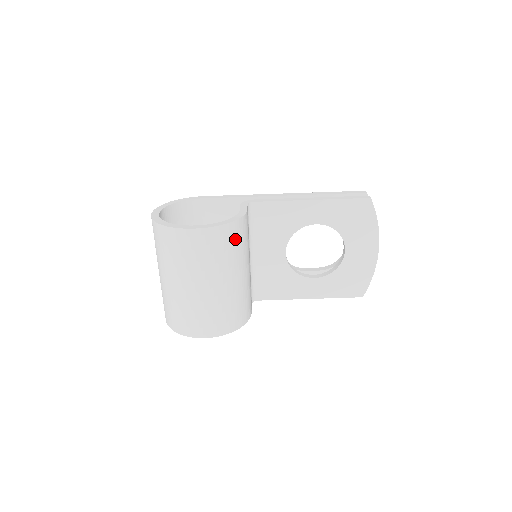
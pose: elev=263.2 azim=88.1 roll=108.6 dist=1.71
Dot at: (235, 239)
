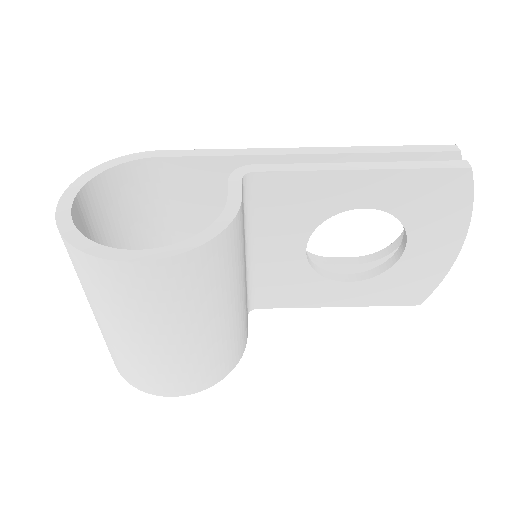
Dot at: (218, 264)
